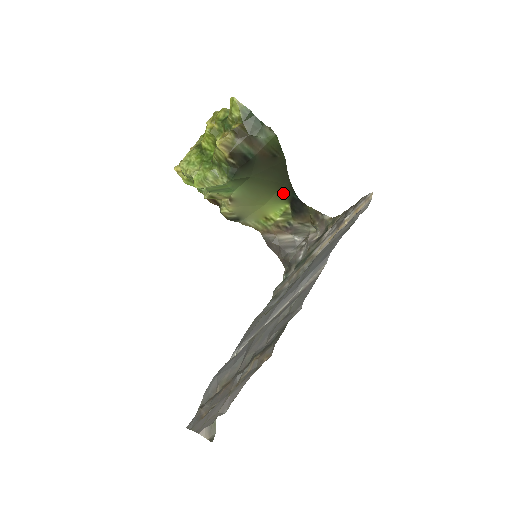
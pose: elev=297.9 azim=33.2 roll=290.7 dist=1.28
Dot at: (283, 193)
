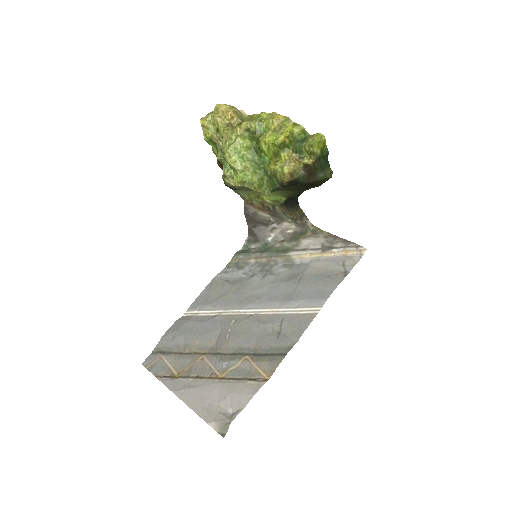
Dot at: (290, 193)
